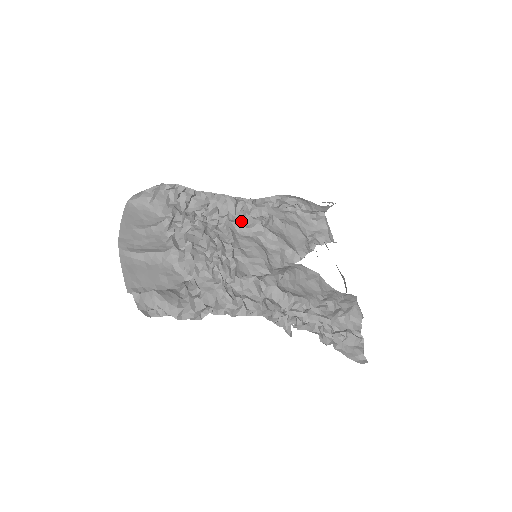
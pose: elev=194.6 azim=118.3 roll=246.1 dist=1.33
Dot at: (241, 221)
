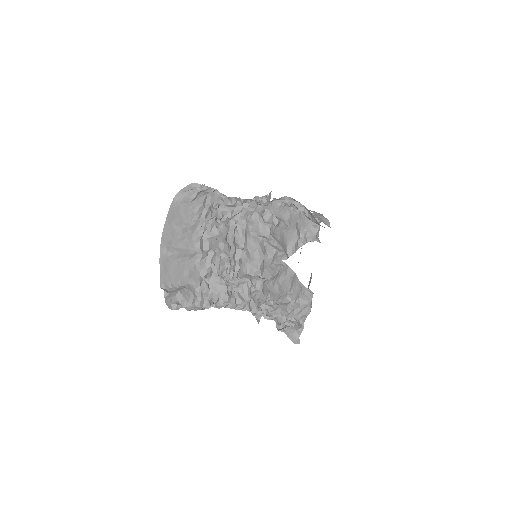
Dot at: (255, 222)
